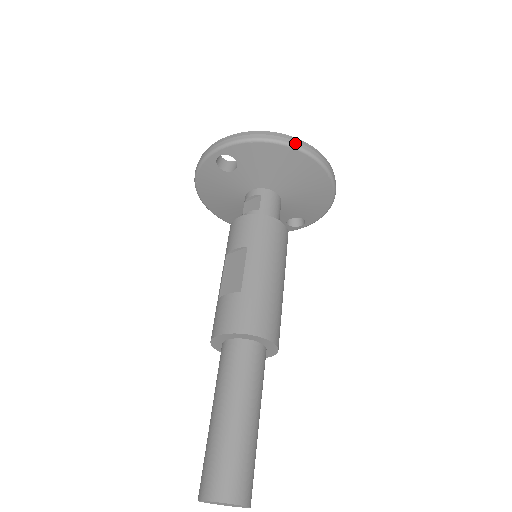
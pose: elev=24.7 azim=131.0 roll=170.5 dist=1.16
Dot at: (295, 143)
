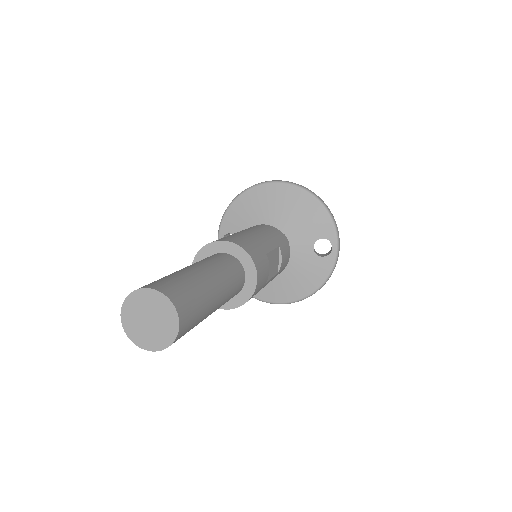
Dot at: (249, 187)
